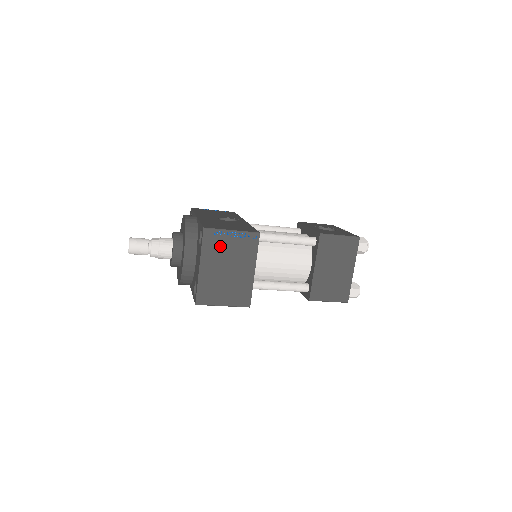
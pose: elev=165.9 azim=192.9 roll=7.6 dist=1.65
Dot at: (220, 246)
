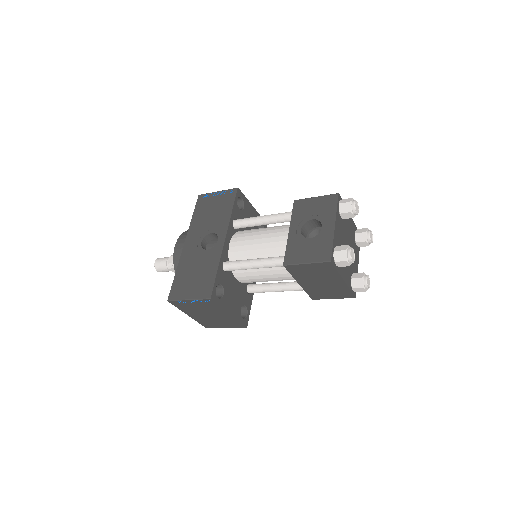
Dot at: (189, 307)
